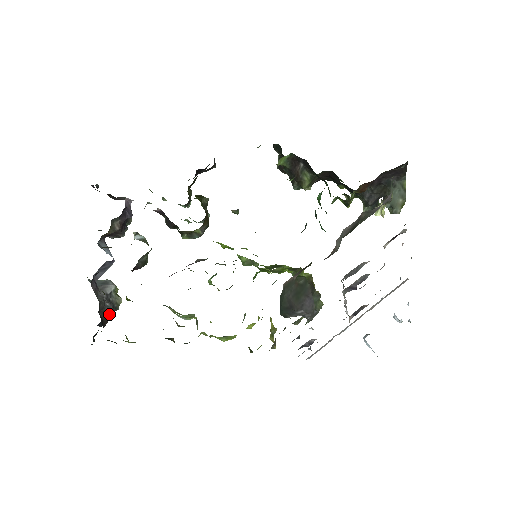
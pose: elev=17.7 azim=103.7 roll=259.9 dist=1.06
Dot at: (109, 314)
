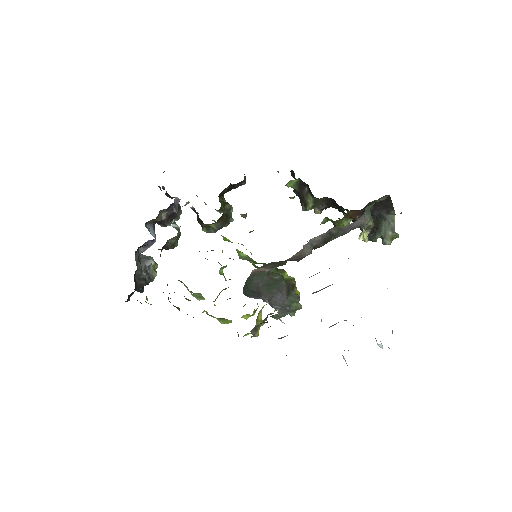
Dot at: (143, 281)
